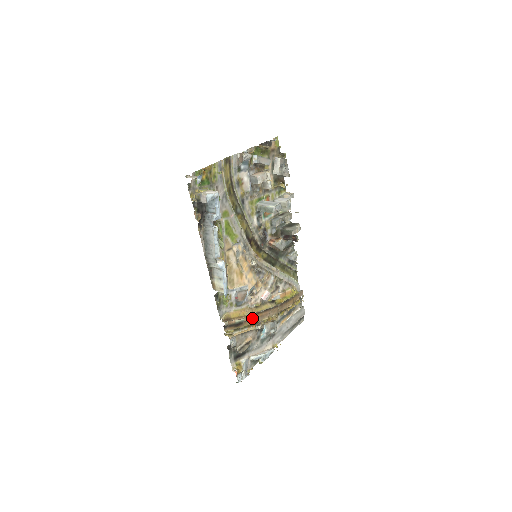
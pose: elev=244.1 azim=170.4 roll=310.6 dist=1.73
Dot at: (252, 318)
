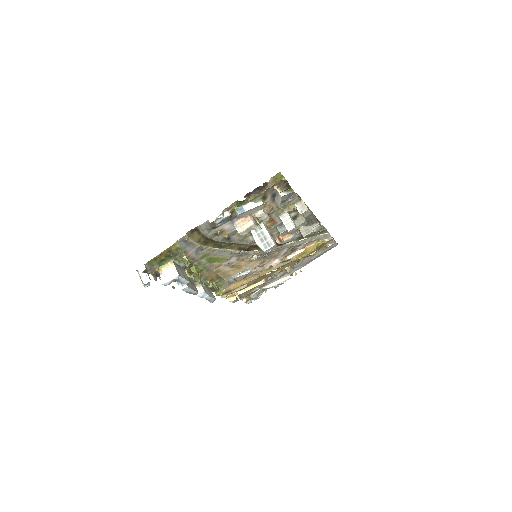
Dot at: (259, 279)
